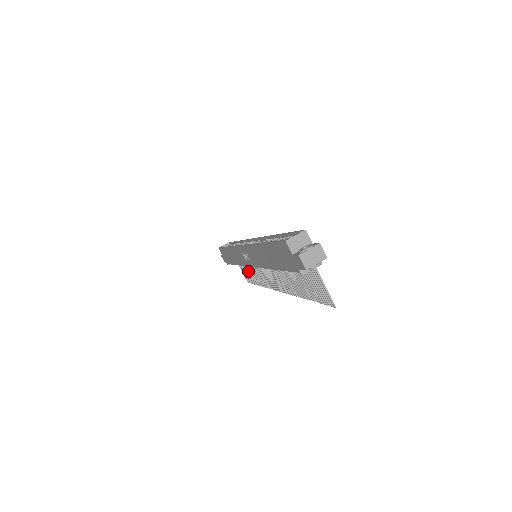
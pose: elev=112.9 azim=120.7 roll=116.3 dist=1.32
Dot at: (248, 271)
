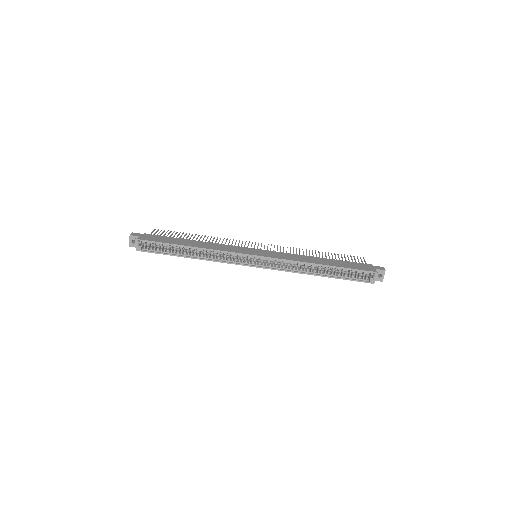
Dot at: occluded
